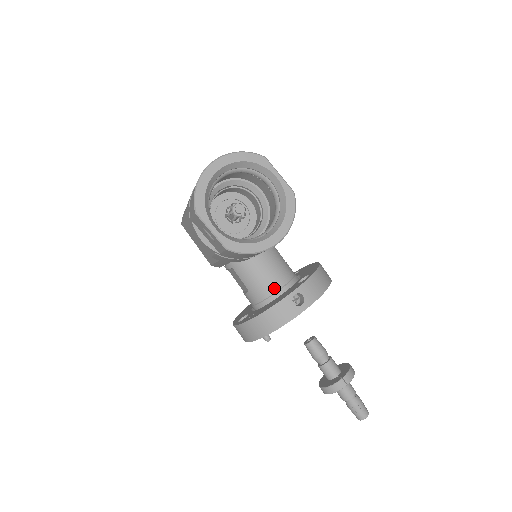
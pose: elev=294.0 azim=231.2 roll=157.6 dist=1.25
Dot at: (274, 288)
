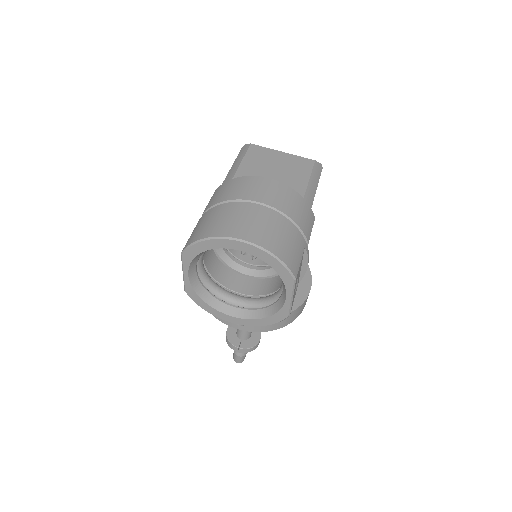
Dot at: occluded
